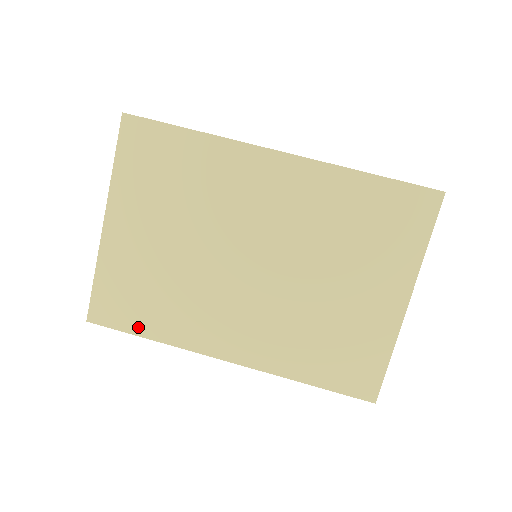
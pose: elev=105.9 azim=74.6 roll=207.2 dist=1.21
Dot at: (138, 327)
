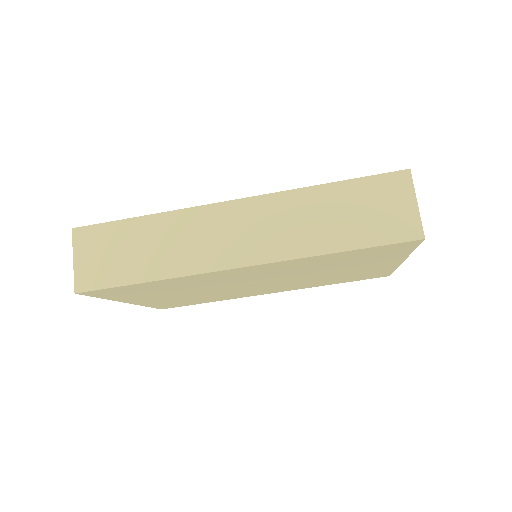
Dot at: (198, 303)
